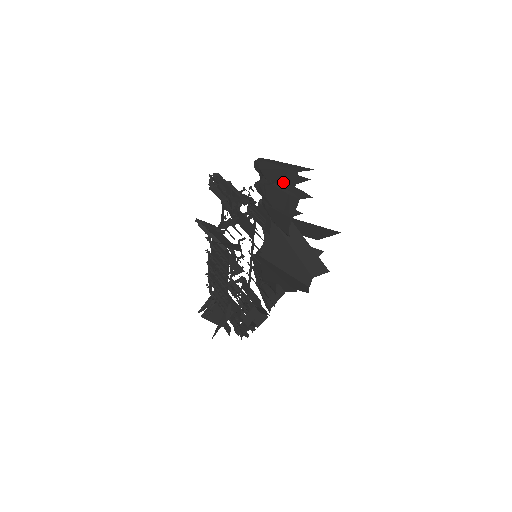
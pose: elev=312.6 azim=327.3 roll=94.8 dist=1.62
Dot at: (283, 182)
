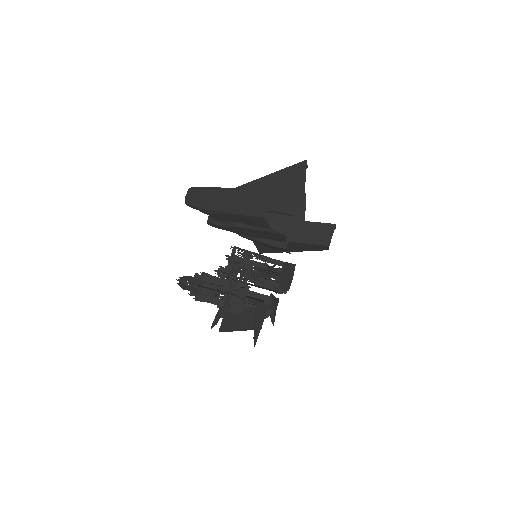
Dot at: (248, 223)
